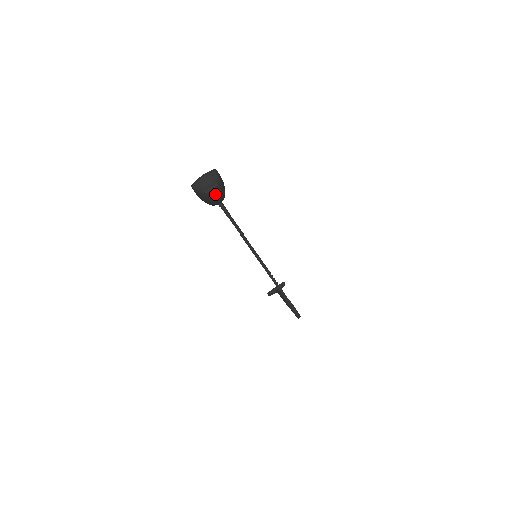
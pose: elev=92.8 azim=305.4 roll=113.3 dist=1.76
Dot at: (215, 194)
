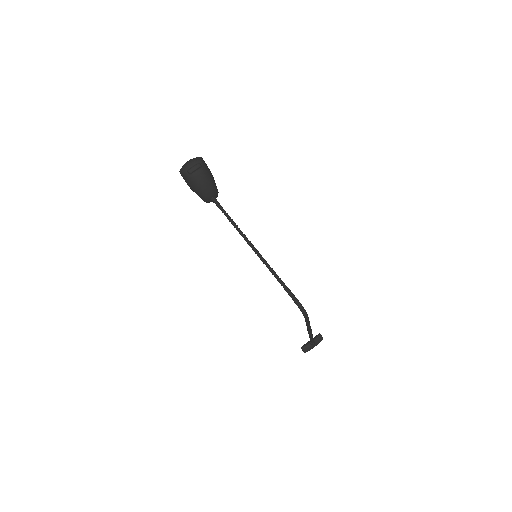
Dot at: (199, 174)
